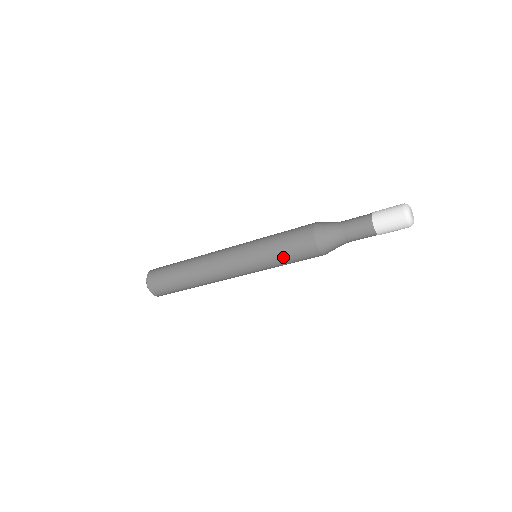
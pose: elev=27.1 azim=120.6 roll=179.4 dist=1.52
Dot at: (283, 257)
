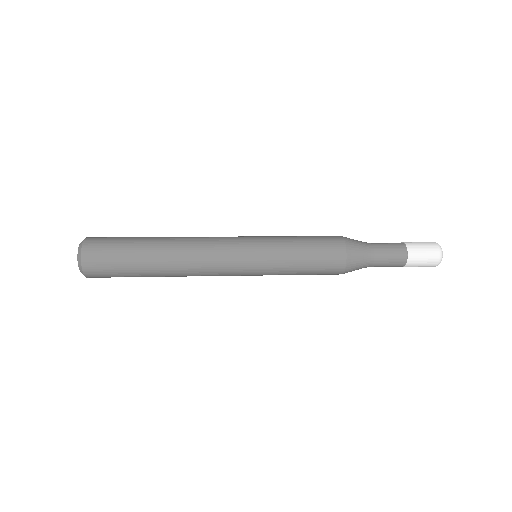
Dot at: (302, 259)
